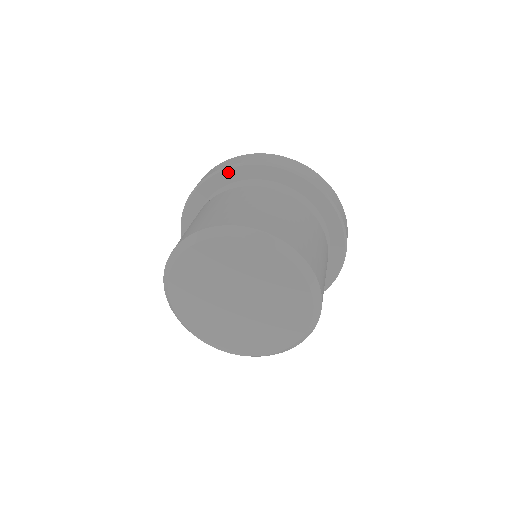
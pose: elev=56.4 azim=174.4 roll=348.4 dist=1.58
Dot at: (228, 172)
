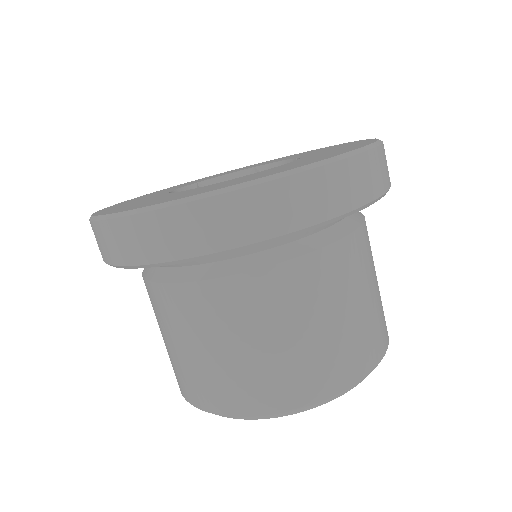
Dot at: (285, 237)
